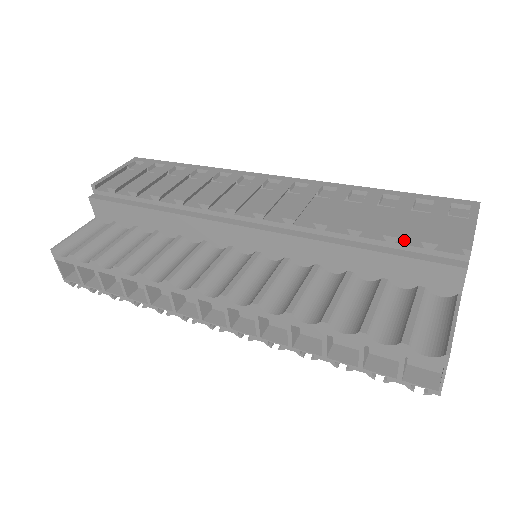
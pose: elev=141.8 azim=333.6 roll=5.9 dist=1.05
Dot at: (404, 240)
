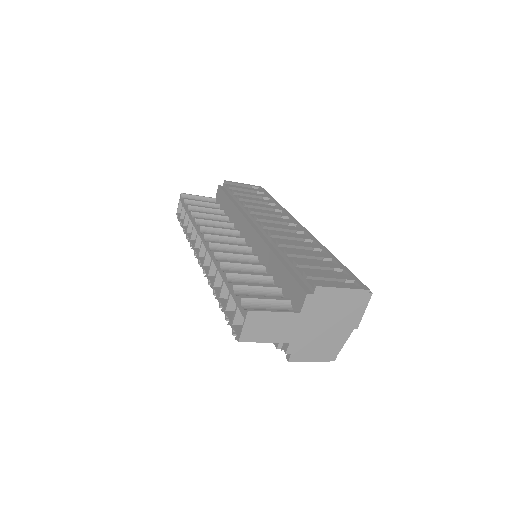
Dot at: (301, 270)
